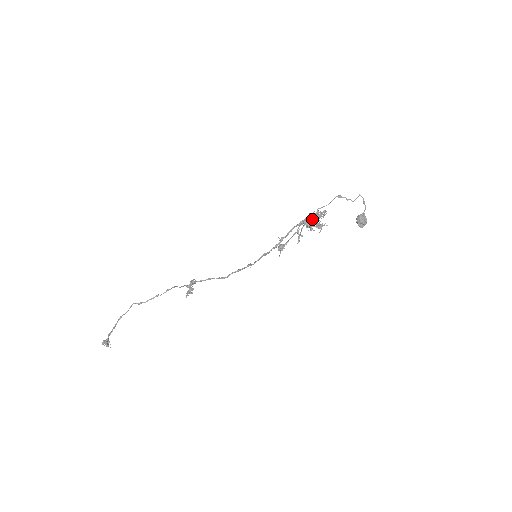
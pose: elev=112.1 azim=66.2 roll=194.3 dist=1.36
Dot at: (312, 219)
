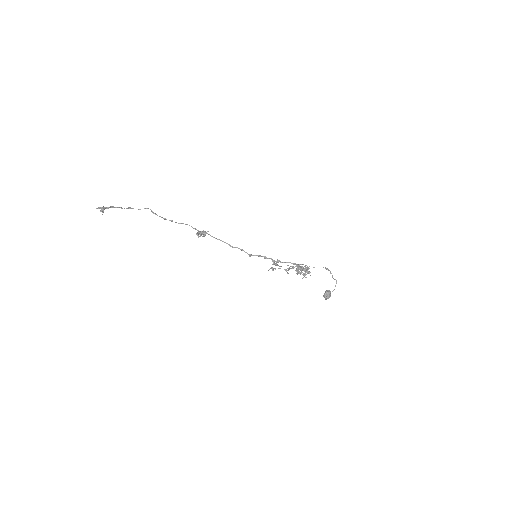
Dot at: (304, 266)
